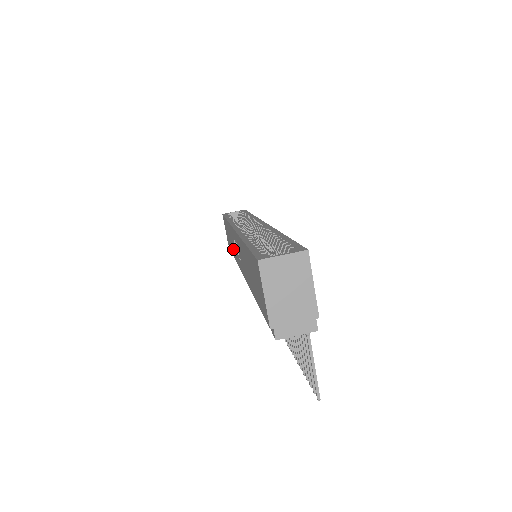
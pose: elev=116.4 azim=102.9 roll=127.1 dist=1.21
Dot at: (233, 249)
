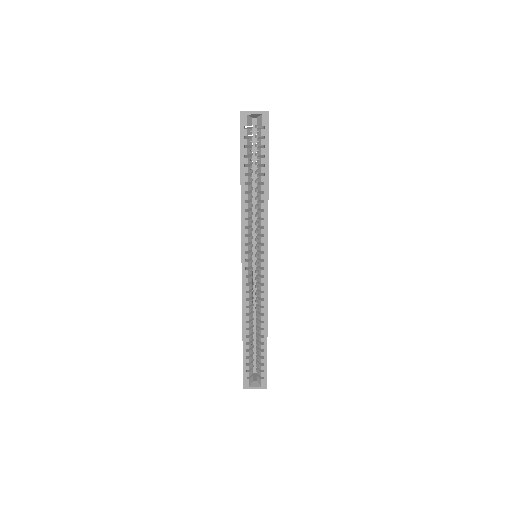
Dot at: occluded
